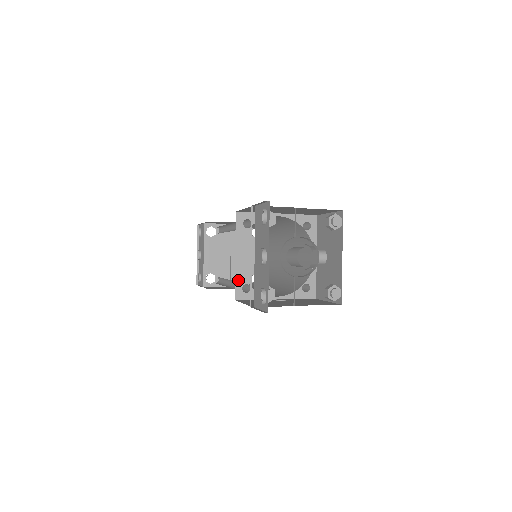
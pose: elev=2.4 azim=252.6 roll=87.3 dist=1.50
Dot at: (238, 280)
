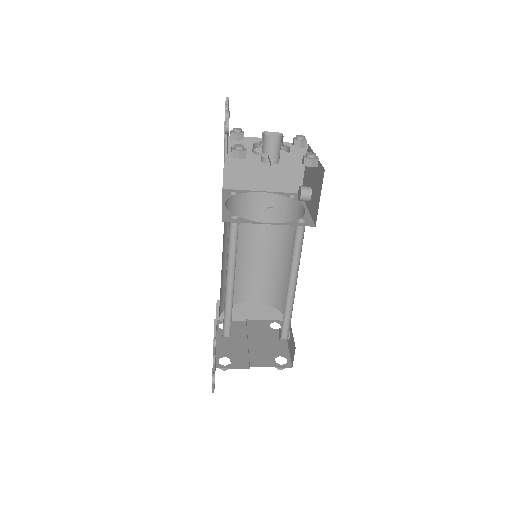
Dot at: (225, 214)
